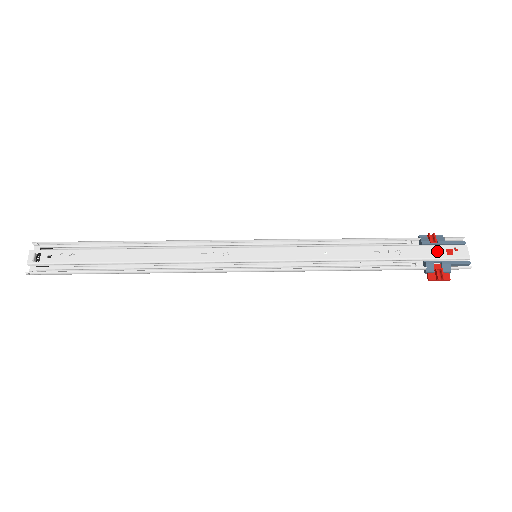
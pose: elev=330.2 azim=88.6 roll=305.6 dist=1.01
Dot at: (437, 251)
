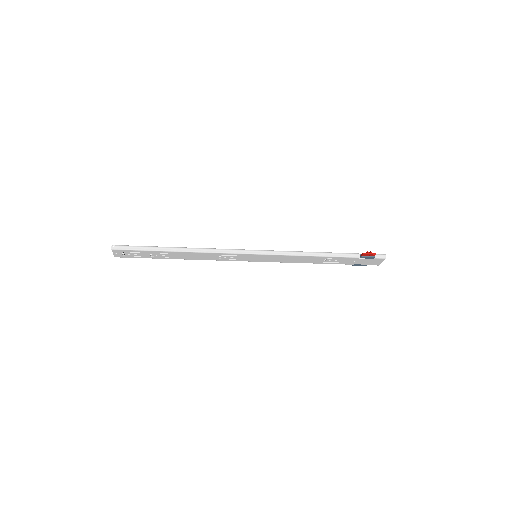
Dot at: occluded
